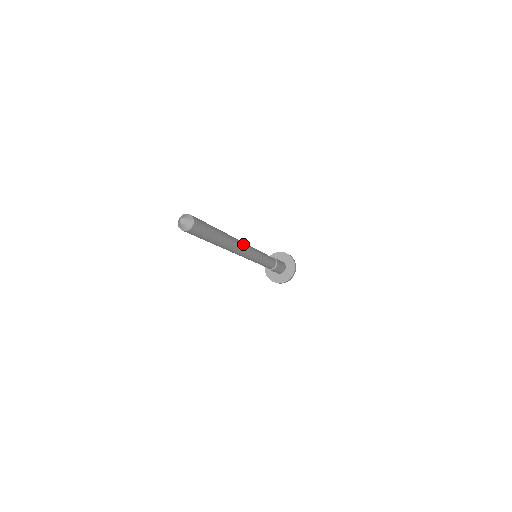
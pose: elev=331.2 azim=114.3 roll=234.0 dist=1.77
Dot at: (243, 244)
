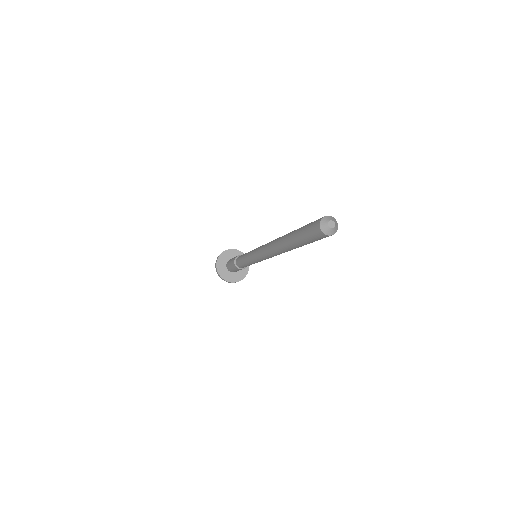
Dot at: occluded
